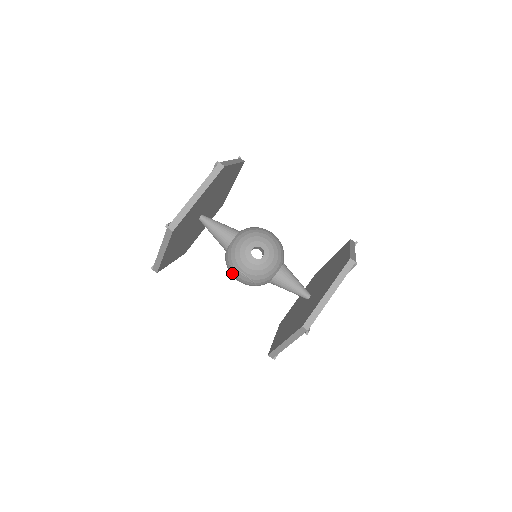
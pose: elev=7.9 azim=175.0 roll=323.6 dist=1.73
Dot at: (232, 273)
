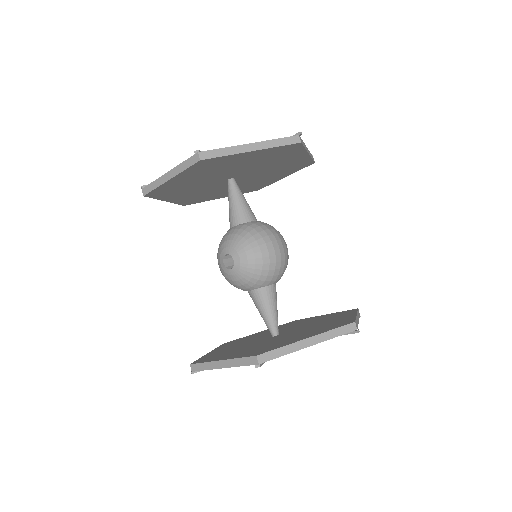
Dot at: occluded
